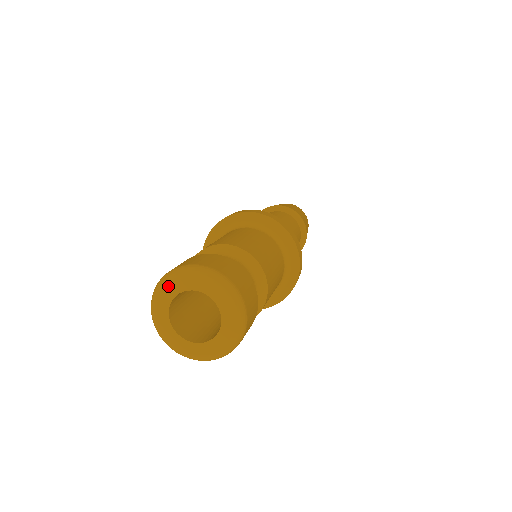
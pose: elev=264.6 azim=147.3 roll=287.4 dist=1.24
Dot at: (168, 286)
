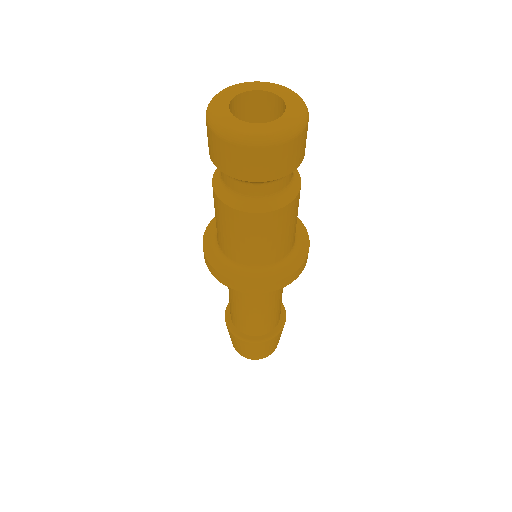
Dot at: (216, 109)
